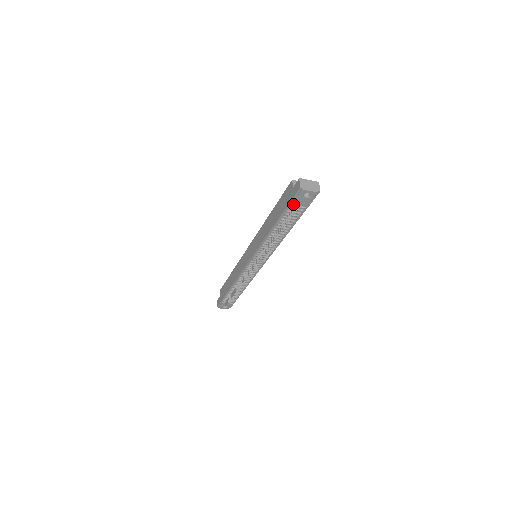
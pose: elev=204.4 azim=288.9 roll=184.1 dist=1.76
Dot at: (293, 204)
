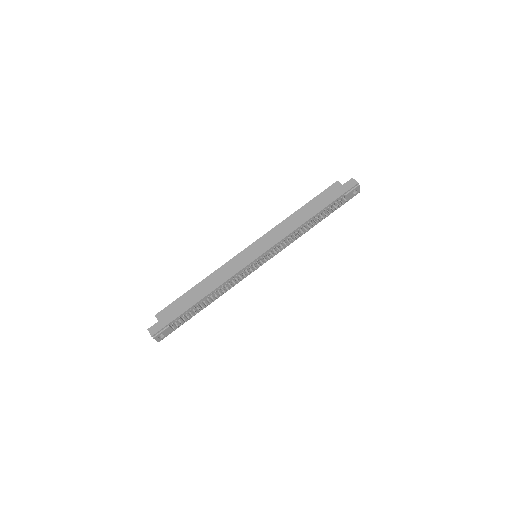
Dot at: (342, 197)
